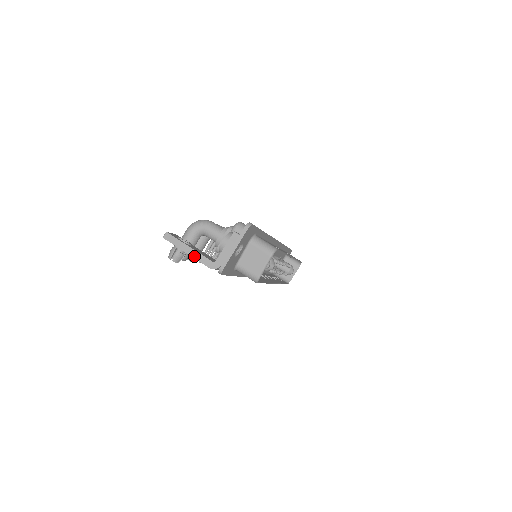
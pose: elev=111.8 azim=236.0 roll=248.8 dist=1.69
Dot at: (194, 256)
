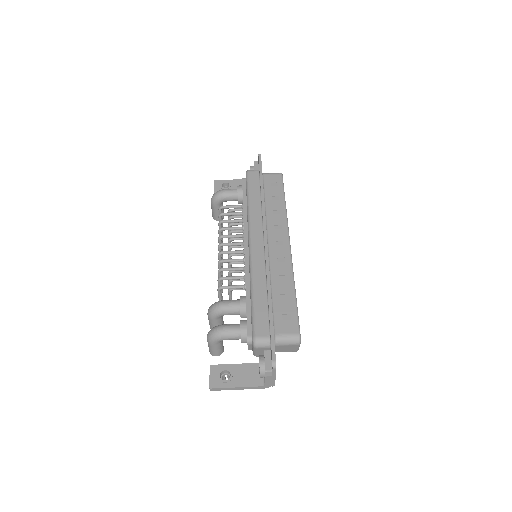
Dot at: occluded
